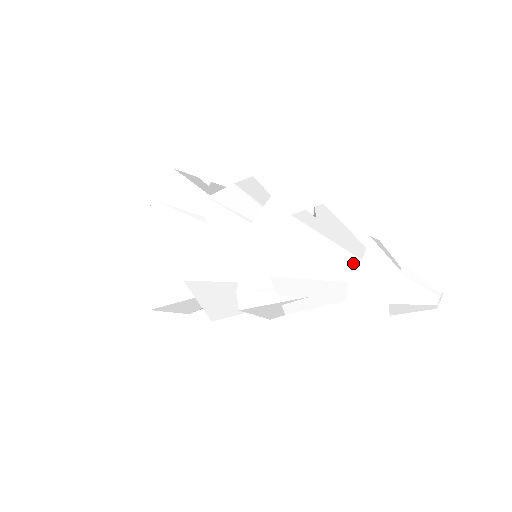
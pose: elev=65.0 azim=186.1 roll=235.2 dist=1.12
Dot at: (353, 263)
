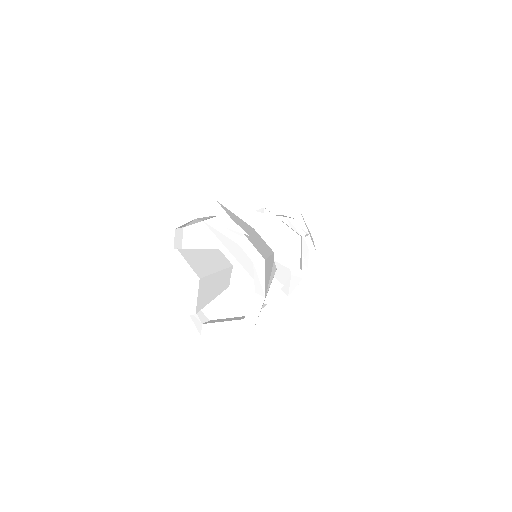
Dot at: occluded
